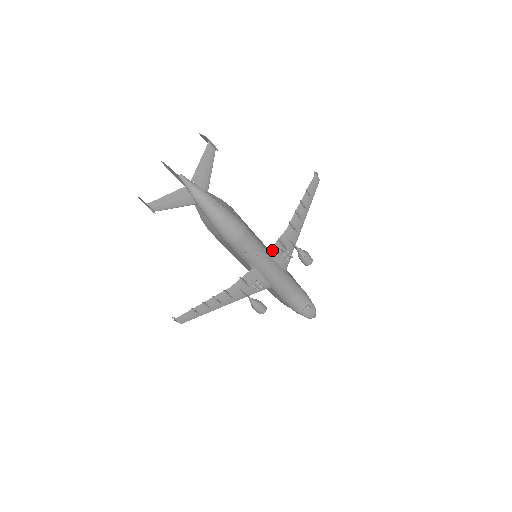
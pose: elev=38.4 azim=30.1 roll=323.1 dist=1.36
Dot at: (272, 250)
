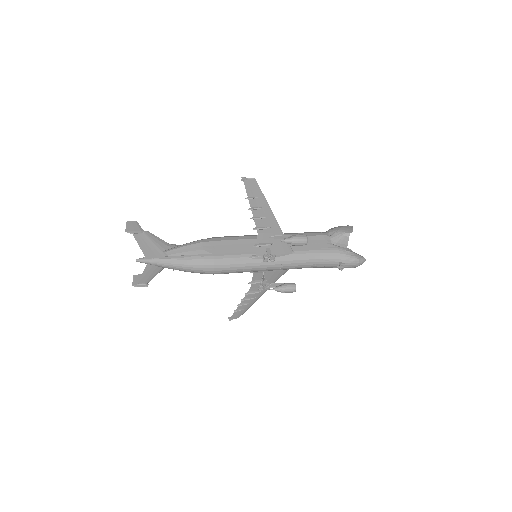
Dot at: (259, 254)
